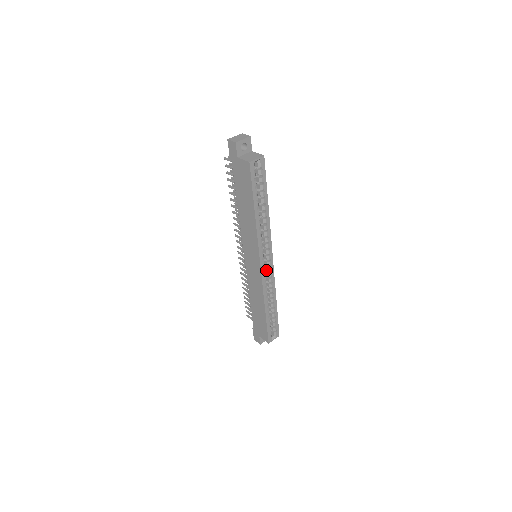
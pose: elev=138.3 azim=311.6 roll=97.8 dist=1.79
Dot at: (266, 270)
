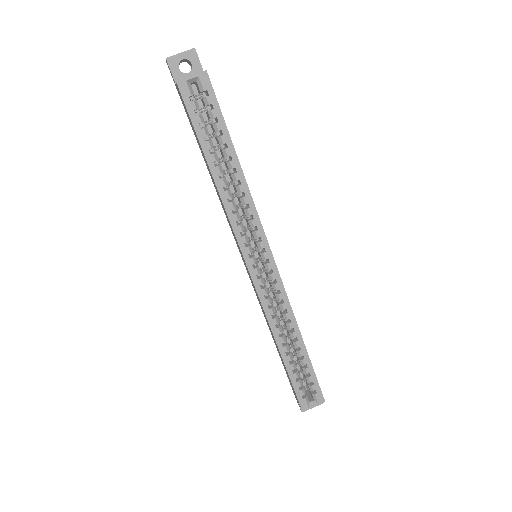
Dot at: (269, 279)
